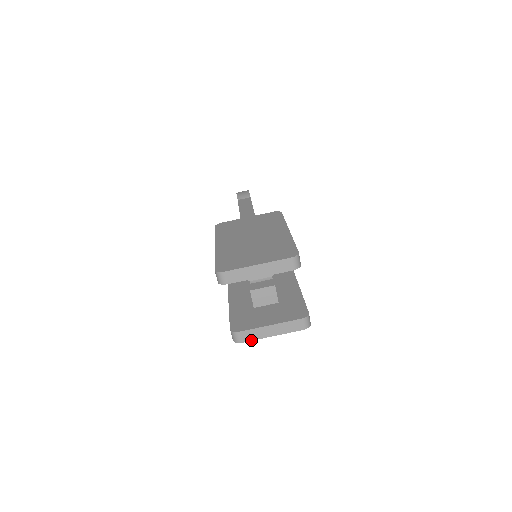
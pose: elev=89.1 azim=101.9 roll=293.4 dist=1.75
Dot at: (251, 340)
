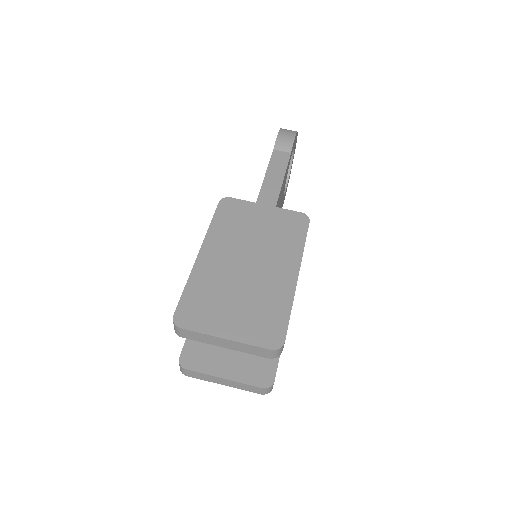
Dot at: (198, 378)
